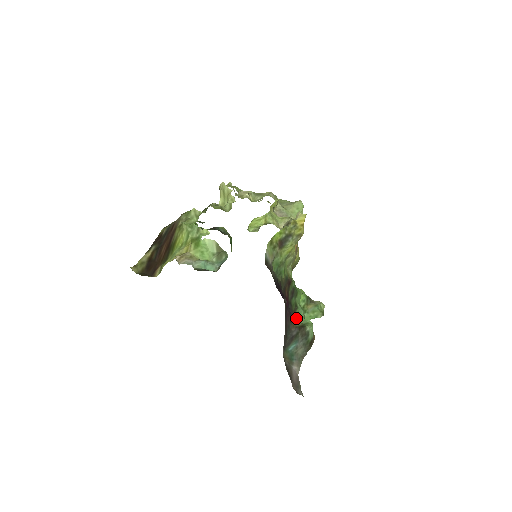
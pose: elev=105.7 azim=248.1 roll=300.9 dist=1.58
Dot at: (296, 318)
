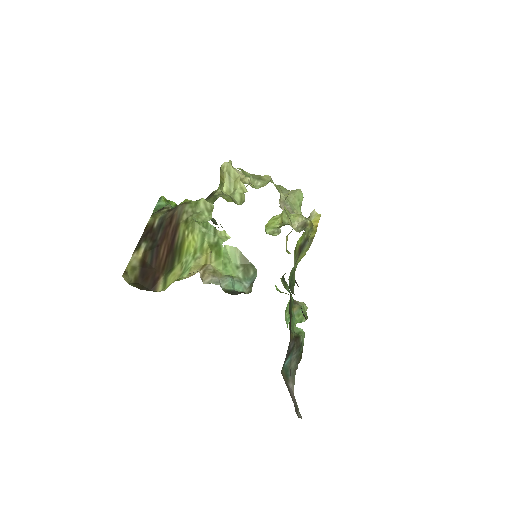
Dot at: (291, 328)
